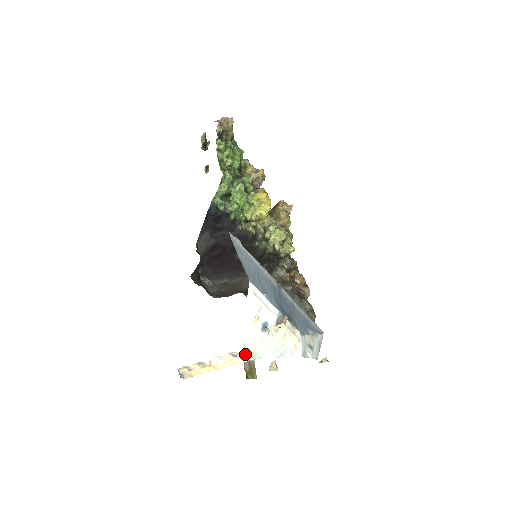
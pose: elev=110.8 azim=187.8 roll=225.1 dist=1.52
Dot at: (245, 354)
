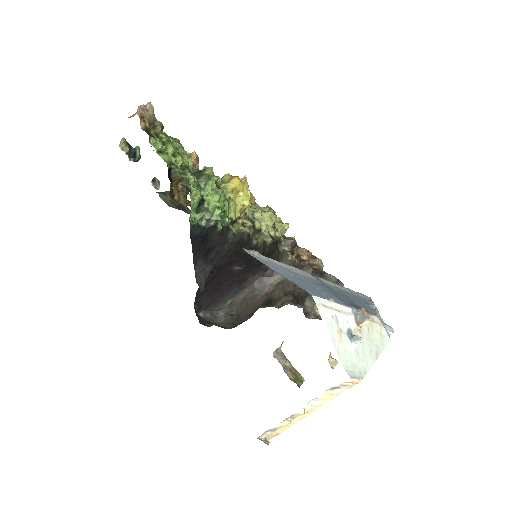
Dot at: (353, 380)
